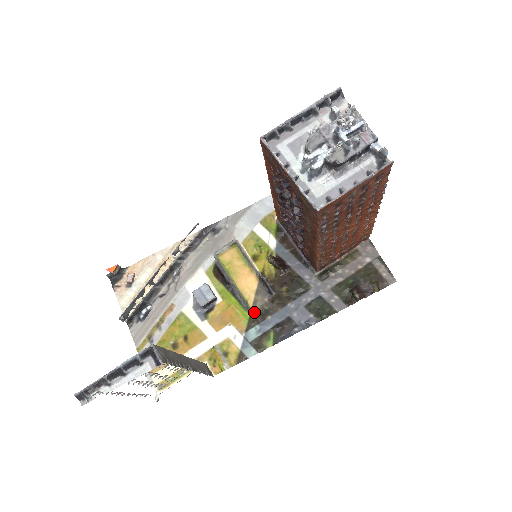
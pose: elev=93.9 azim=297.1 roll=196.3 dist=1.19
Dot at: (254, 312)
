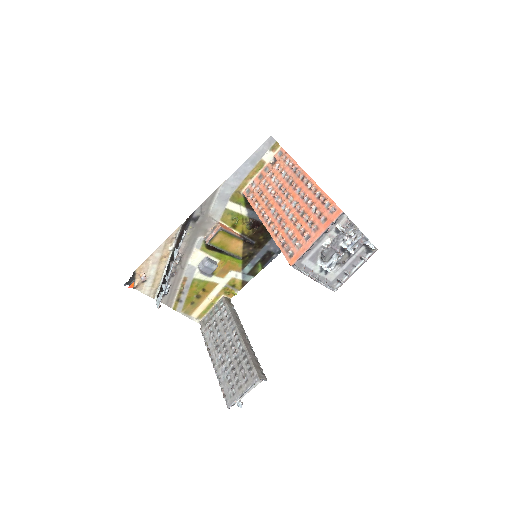
Dot at: (244, 258)
